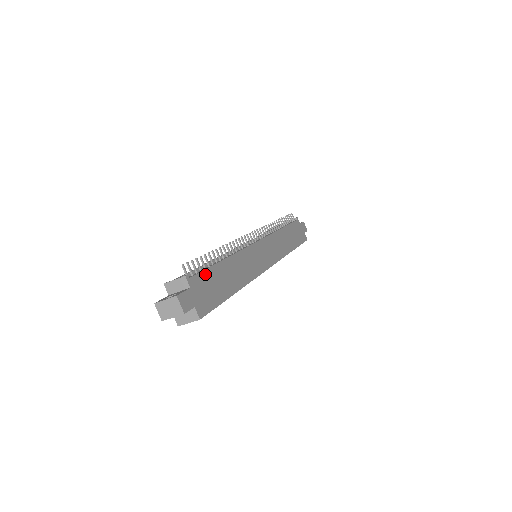
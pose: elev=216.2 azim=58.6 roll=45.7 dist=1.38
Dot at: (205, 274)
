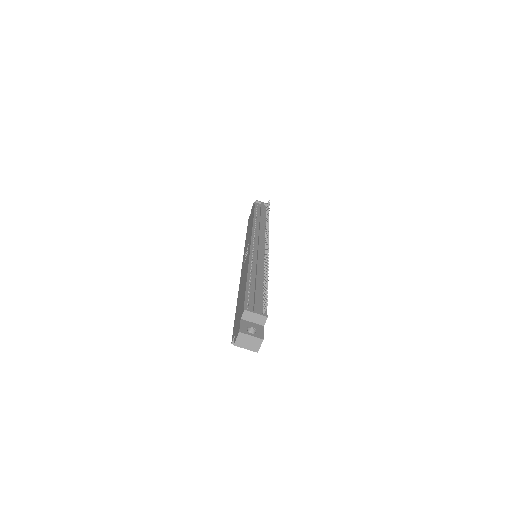
Dot at: occluded
